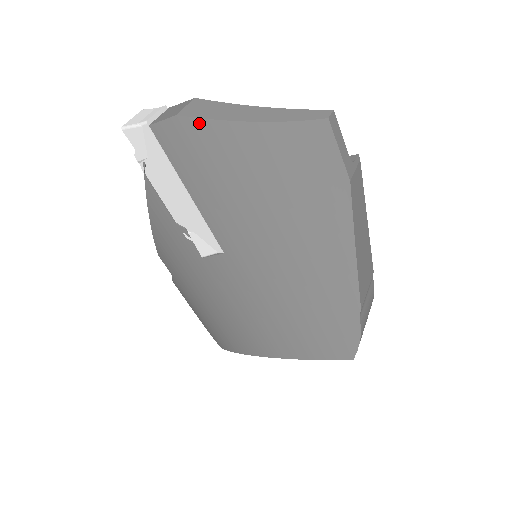
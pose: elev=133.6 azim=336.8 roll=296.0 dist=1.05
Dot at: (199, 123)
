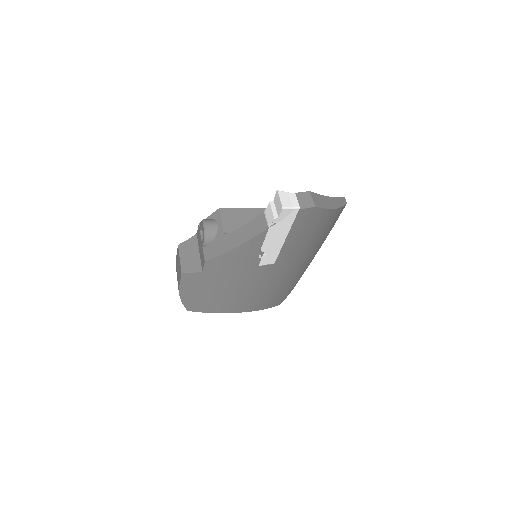
Dot at: (320, 210)
